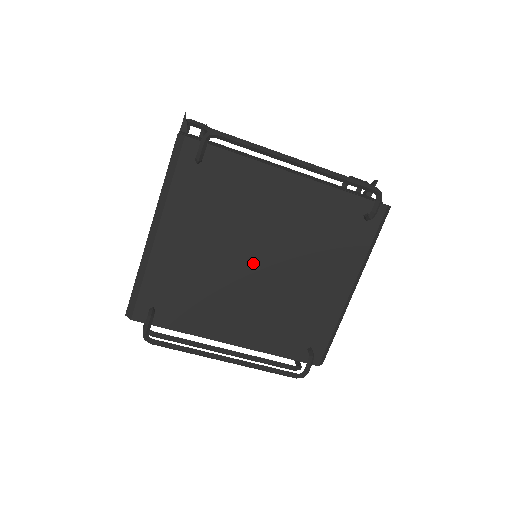
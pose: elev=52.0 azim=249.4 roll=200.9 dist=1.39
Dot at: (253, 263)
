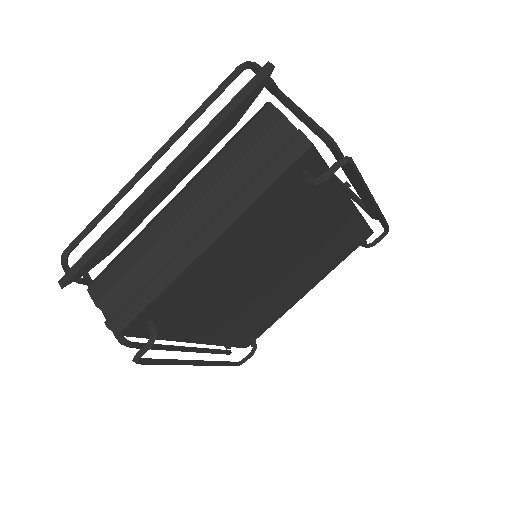
Dot at: (267, 274)
